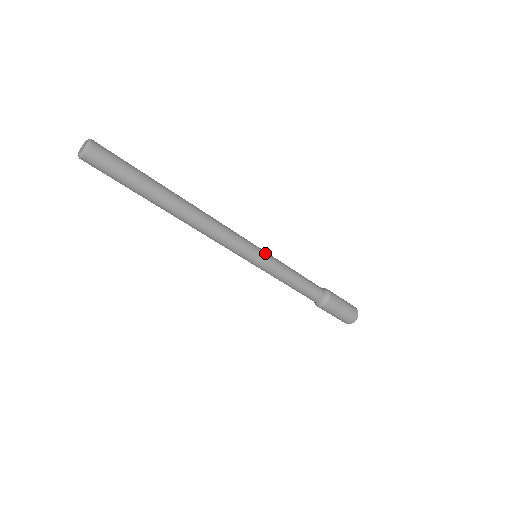
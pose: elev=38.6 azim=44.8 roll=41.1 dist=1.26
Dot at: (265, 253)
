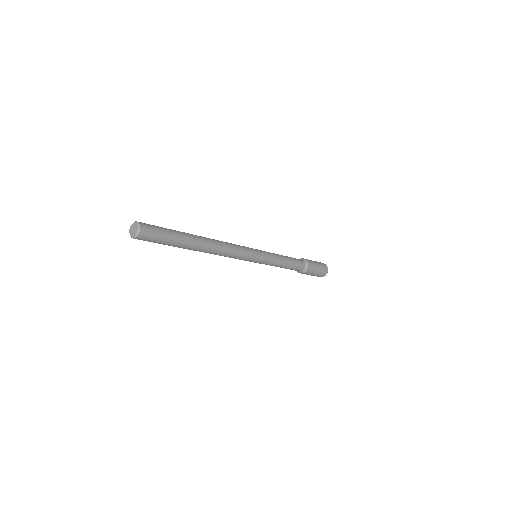
Dot at: (263, 253)
